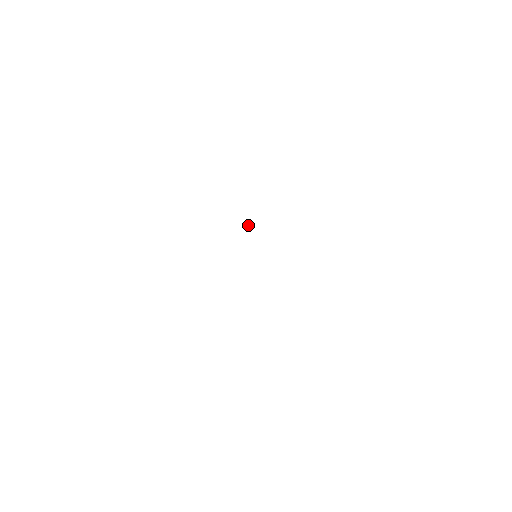
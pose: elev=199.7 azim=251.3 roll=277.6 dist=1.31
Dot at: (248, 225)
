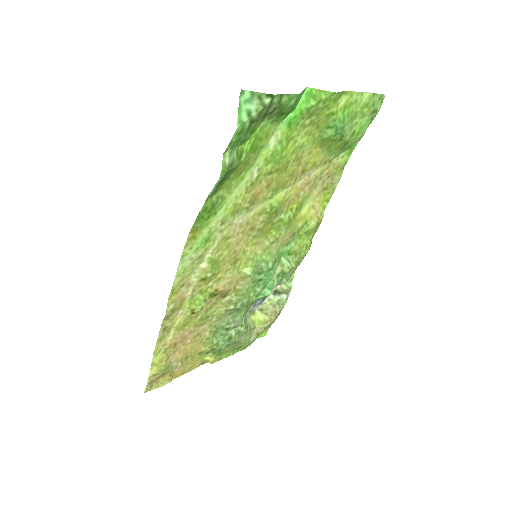
Dot at: (294, 267)
